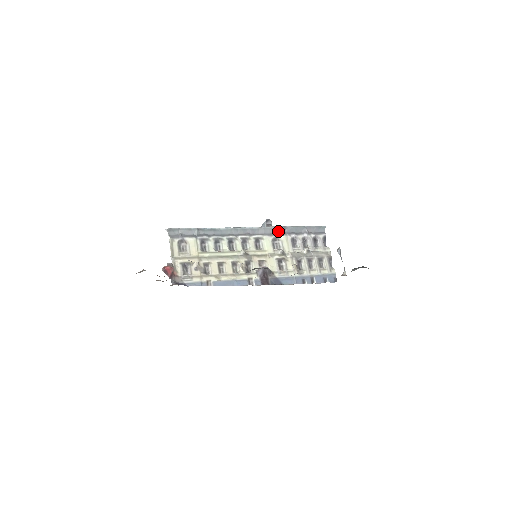
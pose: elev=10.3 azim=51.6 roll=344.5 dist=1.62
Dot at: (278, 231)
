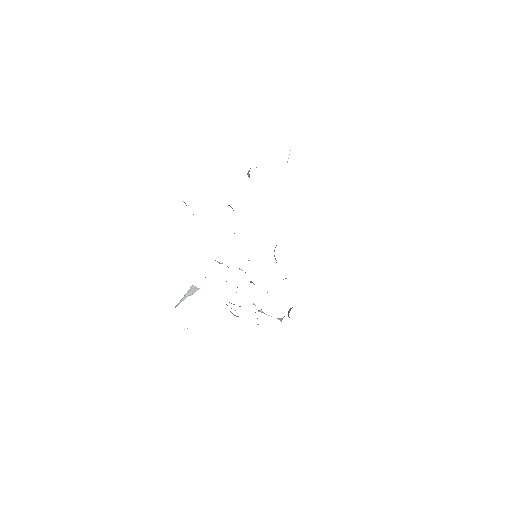
Dot at: occluded
